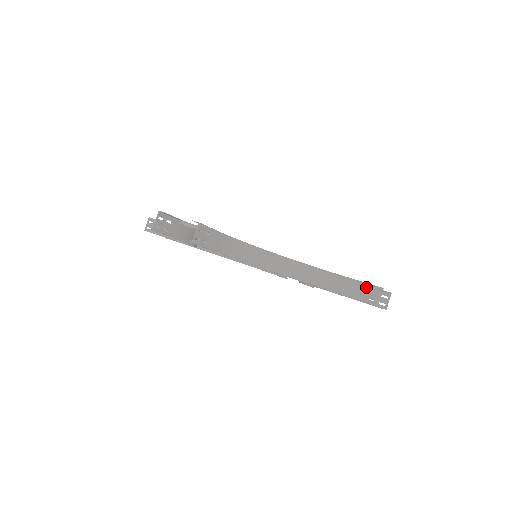
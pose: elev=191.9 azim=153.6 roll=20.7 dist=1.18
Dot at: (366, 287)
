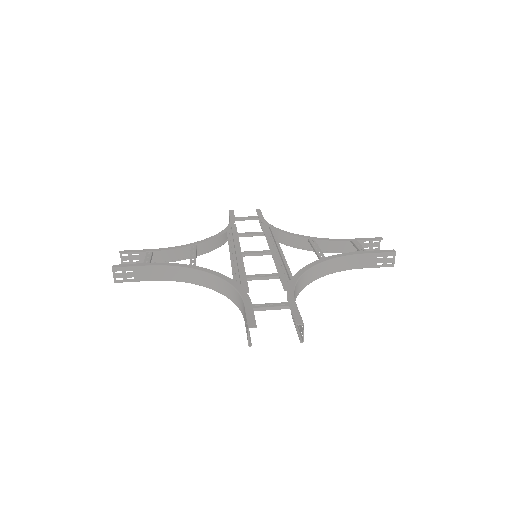
Dot at: (246, 322)
